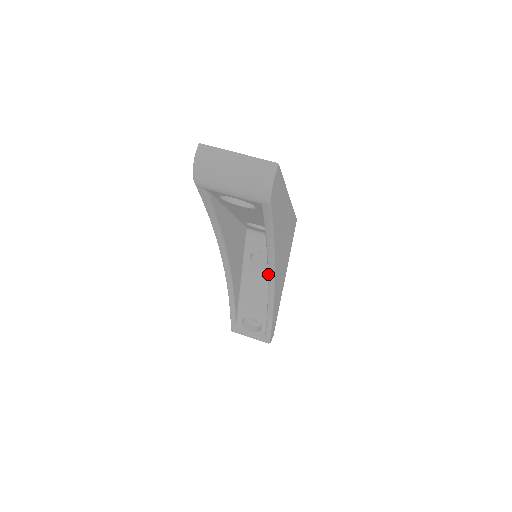
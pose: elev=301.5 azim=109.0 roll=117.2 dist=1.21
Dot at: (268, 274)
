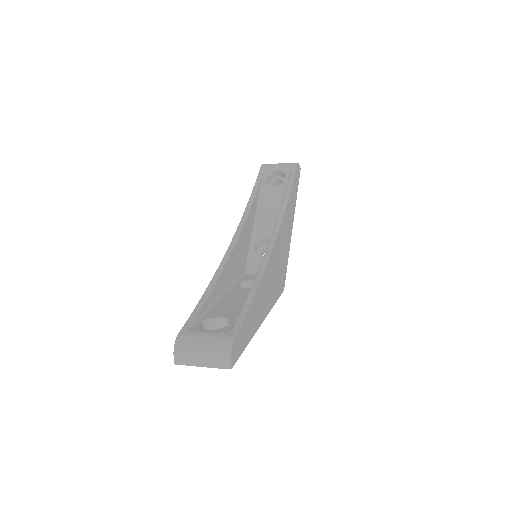
Dot at: (273, 232)
